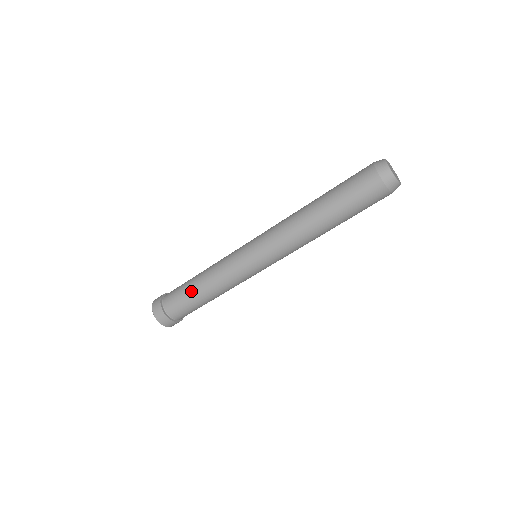
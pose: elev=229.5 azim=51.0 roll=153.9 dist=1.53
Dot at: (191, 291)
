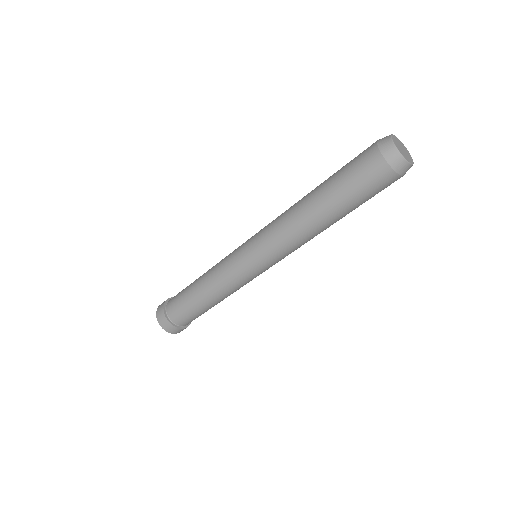
Dot at: (193, 299)
